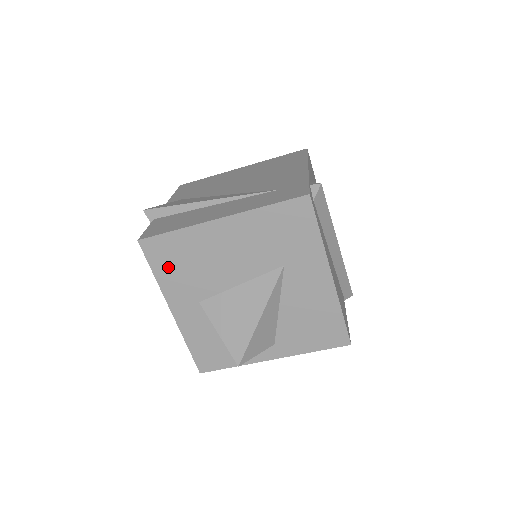
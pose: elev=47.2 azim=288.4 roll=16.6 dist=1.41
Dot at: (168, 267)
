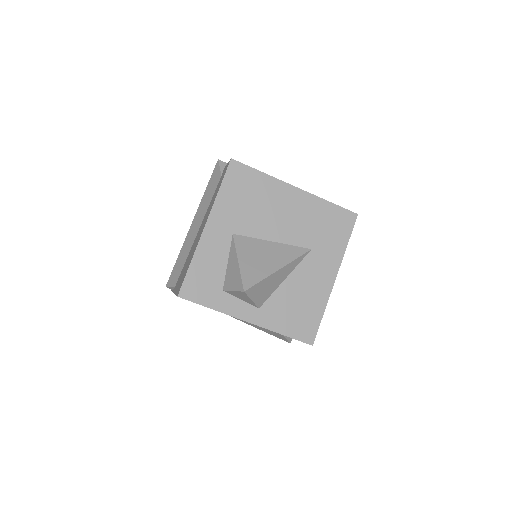
Dot at: (235, 192)
